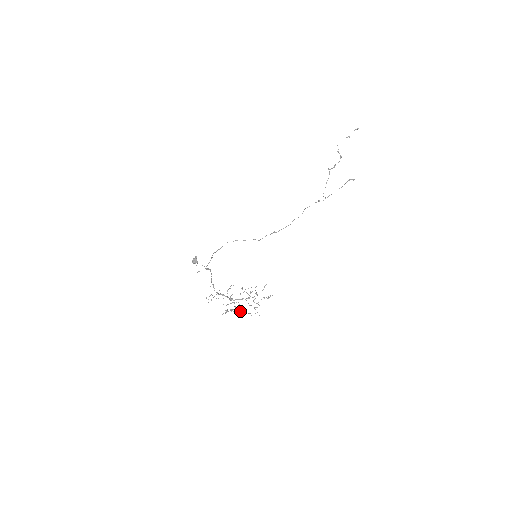
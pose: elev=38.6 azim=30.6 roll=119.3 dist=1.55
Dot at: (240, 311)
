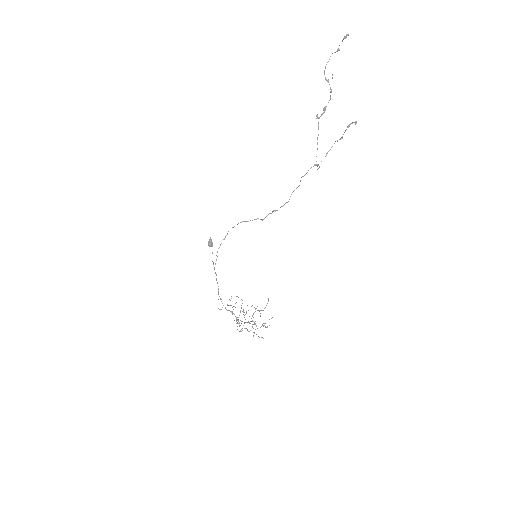
Dot at: occluded
